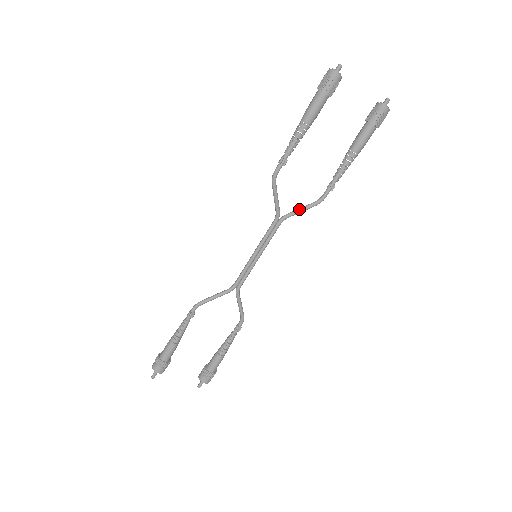
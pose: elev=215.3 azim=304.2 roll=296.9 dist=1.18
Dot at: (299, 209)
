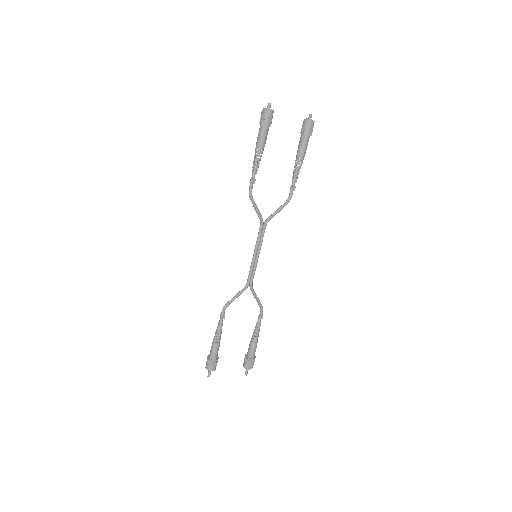
Dot at: (275, 211)
